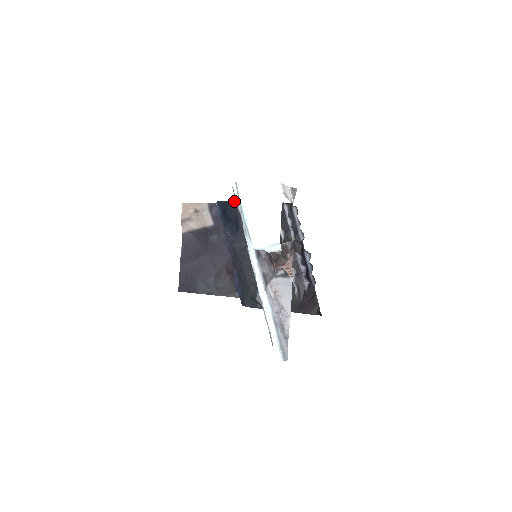
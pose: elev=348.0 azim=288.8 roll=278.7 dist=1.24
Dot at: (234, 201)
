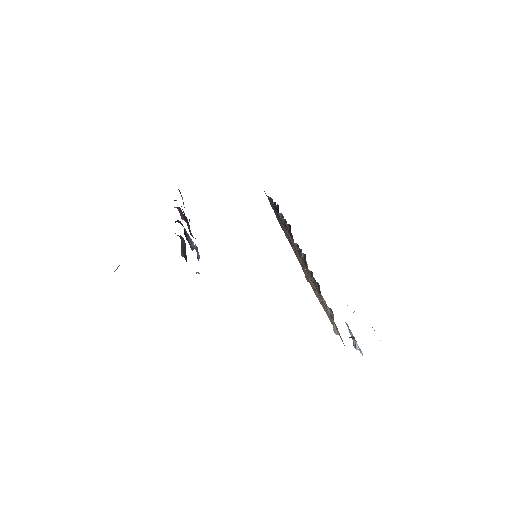
Dot at: occluded
